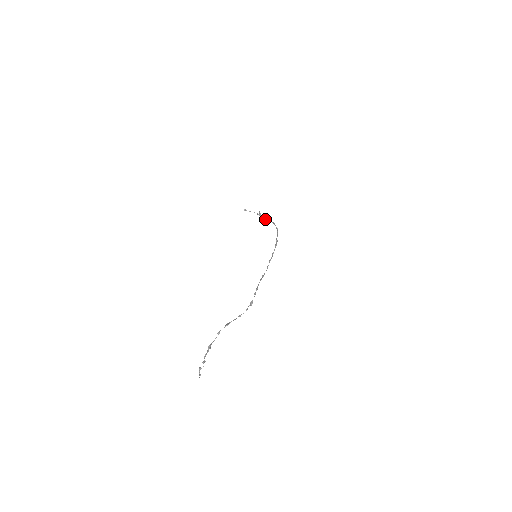
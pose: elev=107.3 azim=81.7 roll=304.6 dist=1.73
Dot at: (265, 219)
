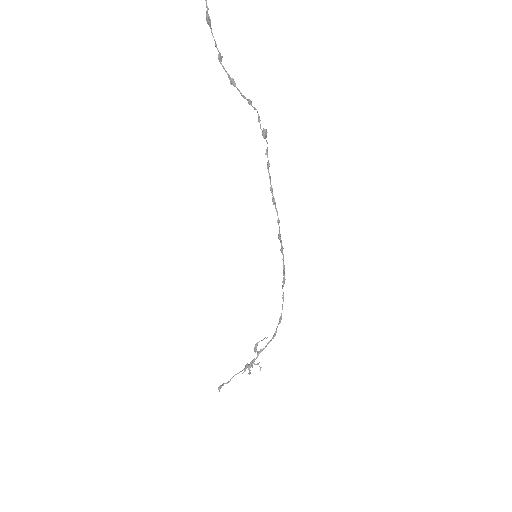
Dot at: (258, 363)
